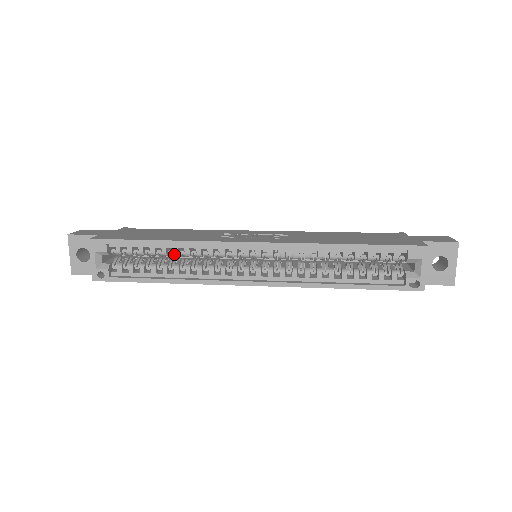
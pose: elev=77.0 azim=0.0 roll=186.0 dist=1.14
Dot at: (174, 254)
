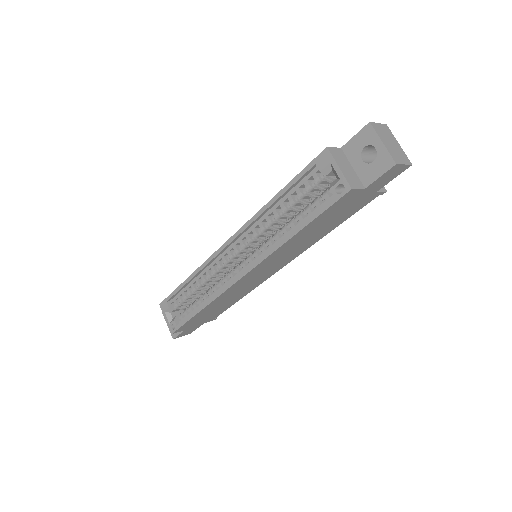
Dot at: (198, 286)
